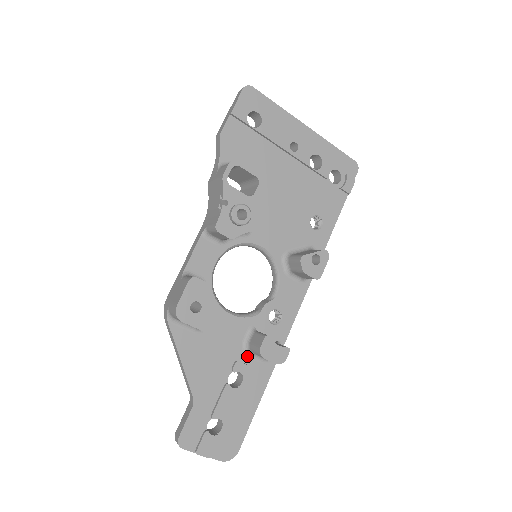
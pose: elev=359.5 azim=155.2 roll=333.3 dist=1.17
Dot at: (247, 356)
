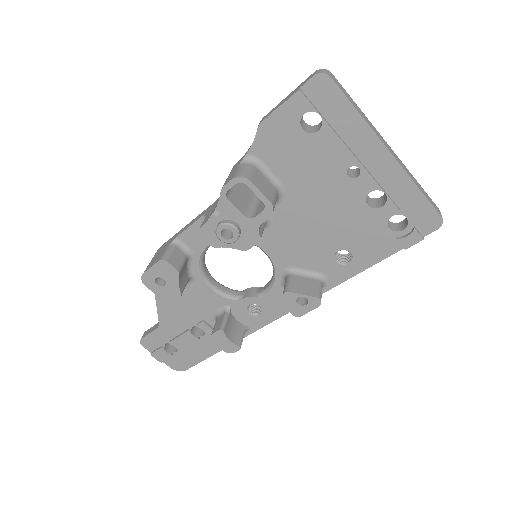
Dot at: (215, 322)
